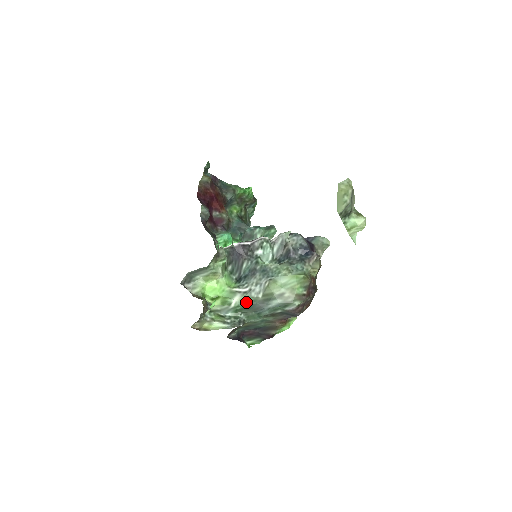
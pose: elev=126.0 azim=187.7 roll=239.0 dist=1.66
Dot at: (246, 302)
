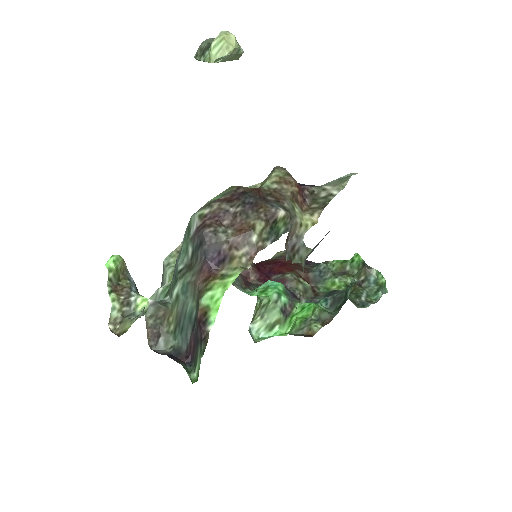
Dot at: occluded
